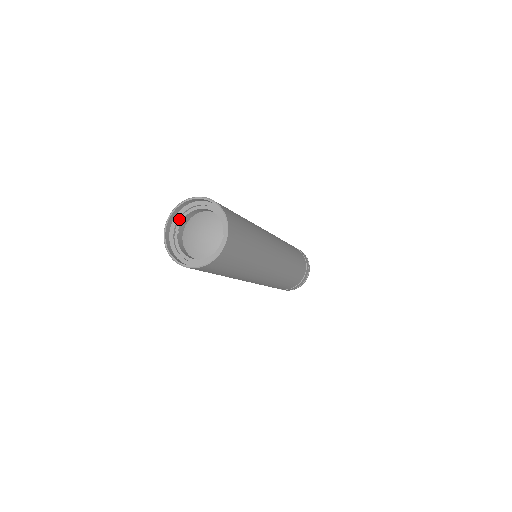
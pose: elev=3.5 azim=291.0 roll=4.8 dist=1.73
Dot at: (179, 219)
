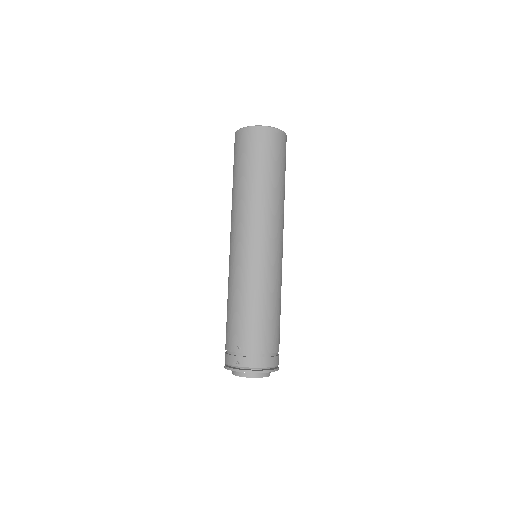
Dot at: occluded
